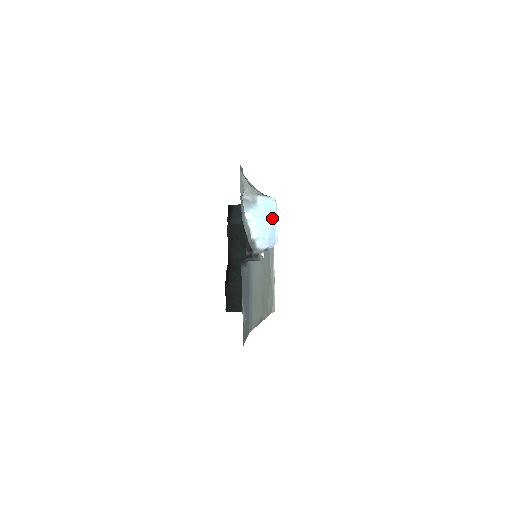
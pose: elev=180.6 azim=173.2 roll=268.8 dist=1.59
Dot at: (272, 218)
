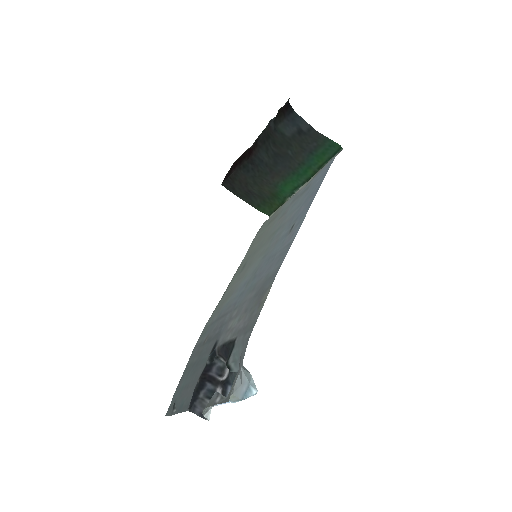
Dot at: occluded
